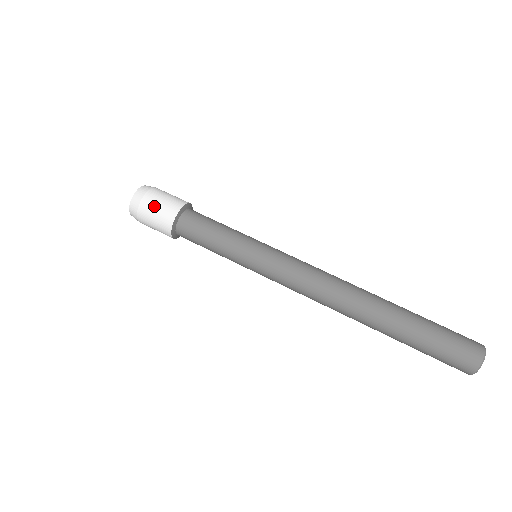
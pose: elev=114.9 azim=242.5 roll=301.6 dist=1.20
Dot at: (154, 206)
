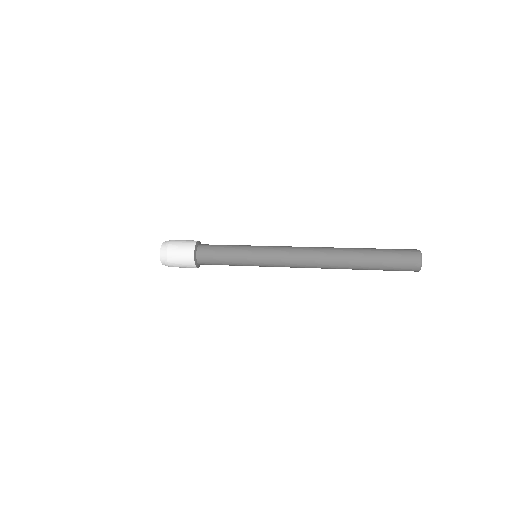
Dot at: occluded
